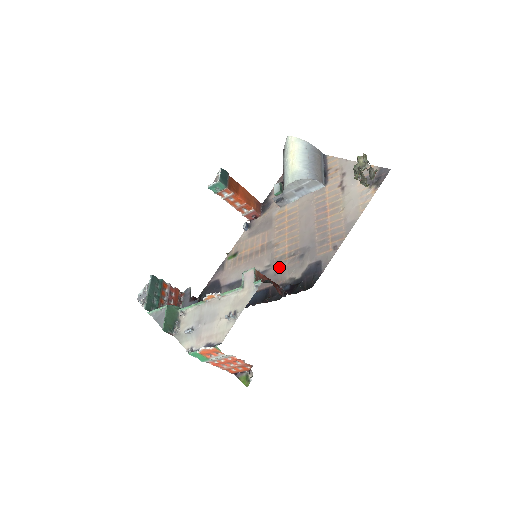
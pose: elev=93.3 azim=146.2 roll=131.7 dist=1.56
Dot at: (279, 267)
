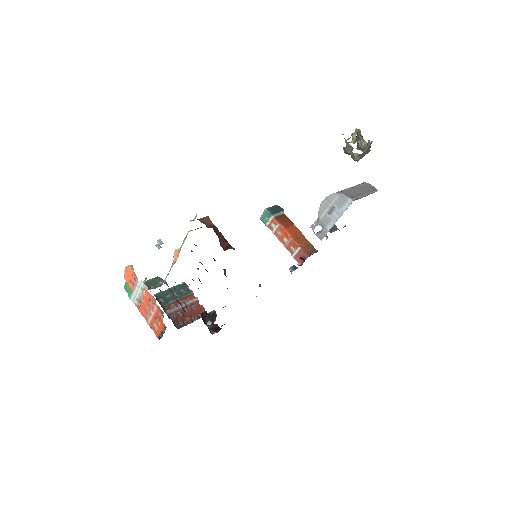
Dot at: occluded
